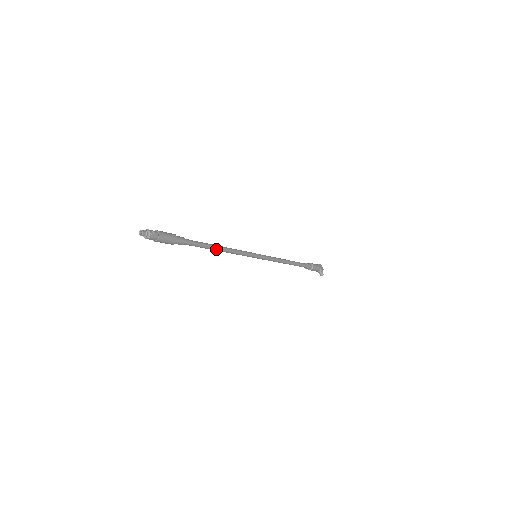
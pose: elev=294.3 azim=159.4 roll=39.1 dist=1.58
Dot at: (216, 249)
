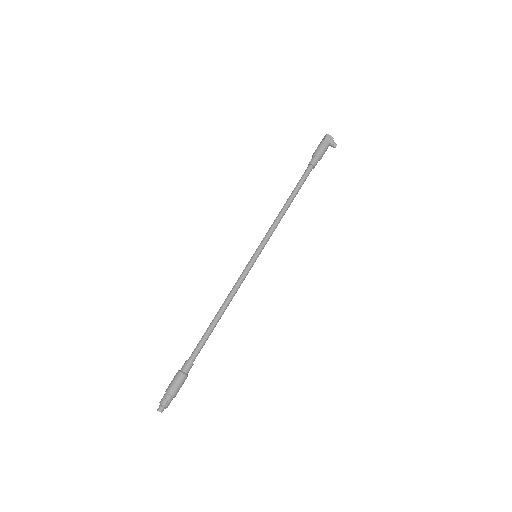
Dot at: (219, 319)
